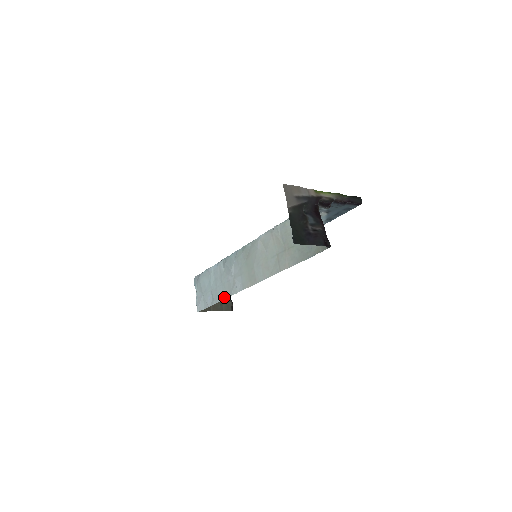
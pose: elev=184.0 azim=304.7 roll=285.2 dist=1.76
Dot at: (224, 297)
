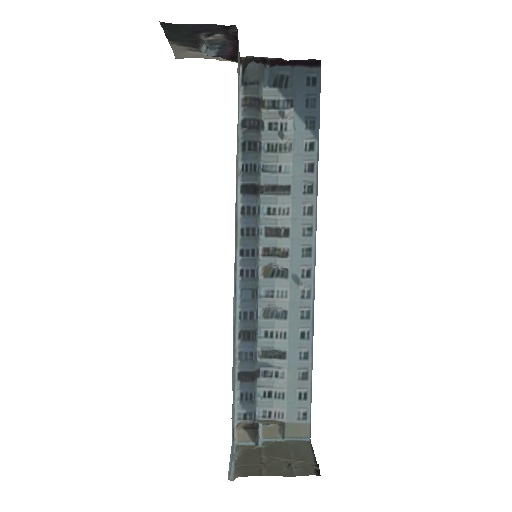
Dot at: occluded
